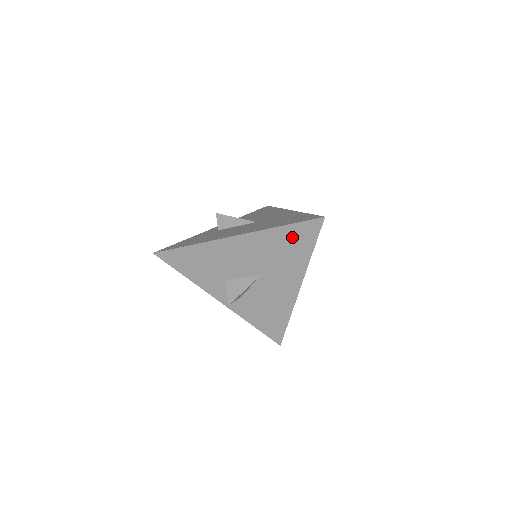
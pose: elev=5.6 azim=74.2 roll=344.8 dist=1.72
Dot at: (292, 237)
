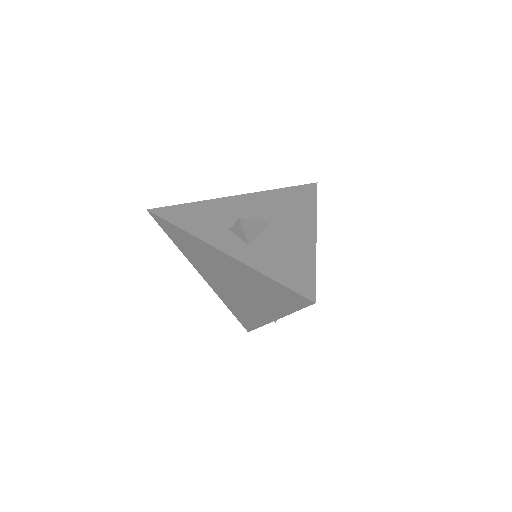
Dot at: (294, 194)
